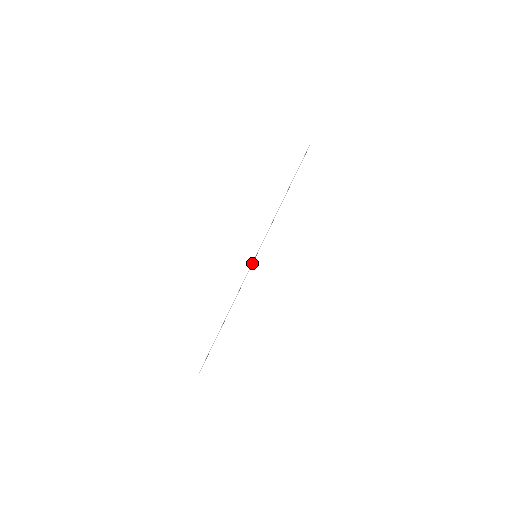
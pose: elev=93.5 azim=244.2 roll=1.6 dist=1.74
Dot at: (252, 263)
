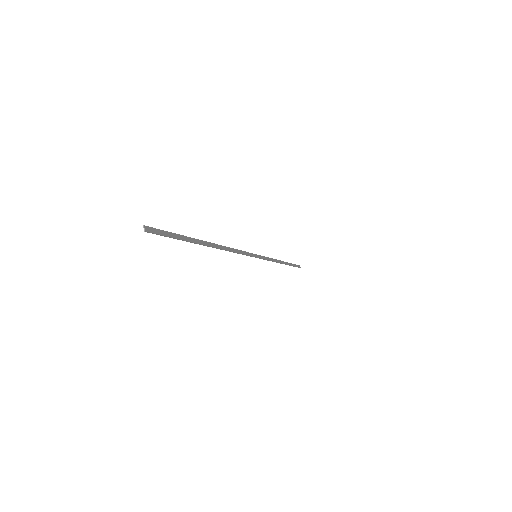
Dot at: occluded
